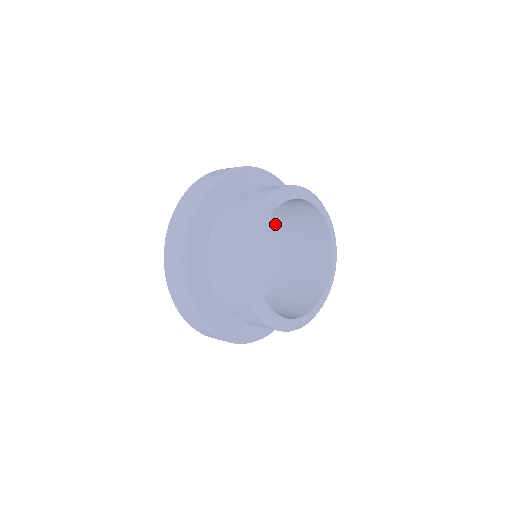
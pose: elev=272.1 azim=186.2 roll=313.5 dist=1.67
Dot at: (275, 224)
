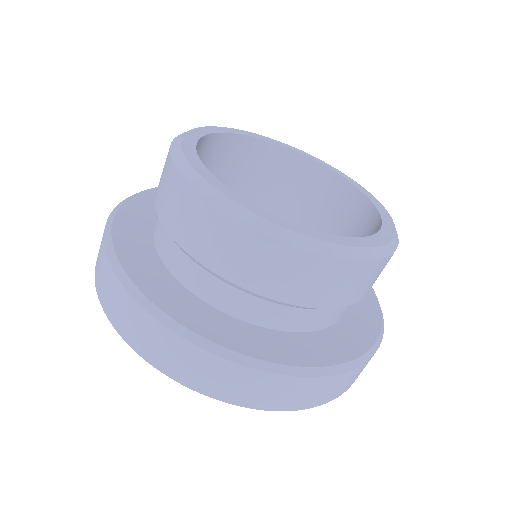
Dot at: occluded
